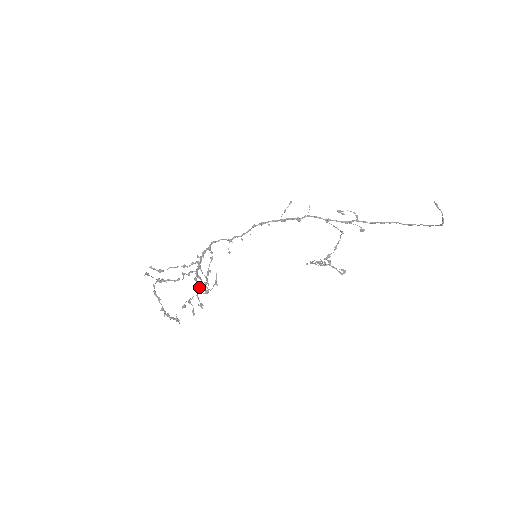
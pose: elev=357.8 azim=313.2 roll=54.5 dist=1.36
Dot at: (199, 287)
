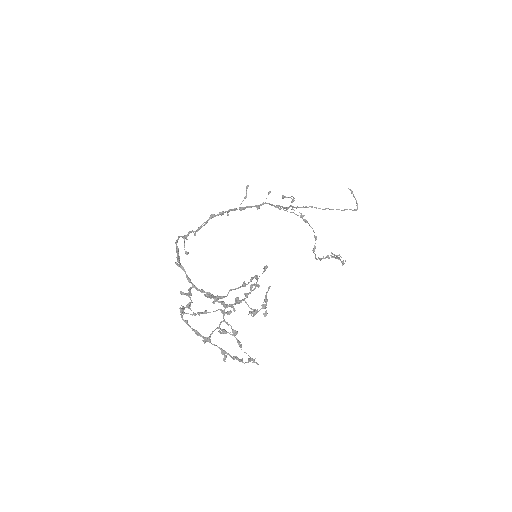
Dot at: occluded
